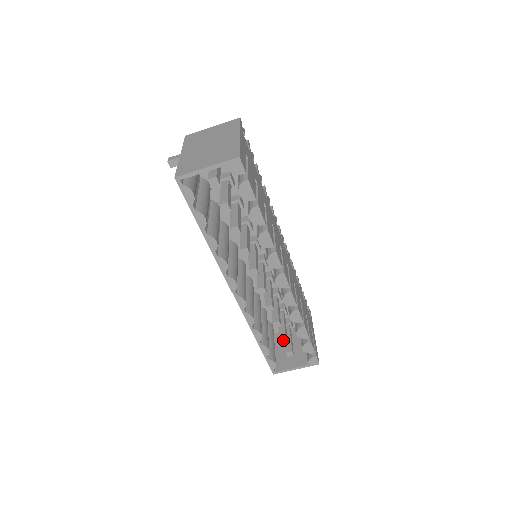
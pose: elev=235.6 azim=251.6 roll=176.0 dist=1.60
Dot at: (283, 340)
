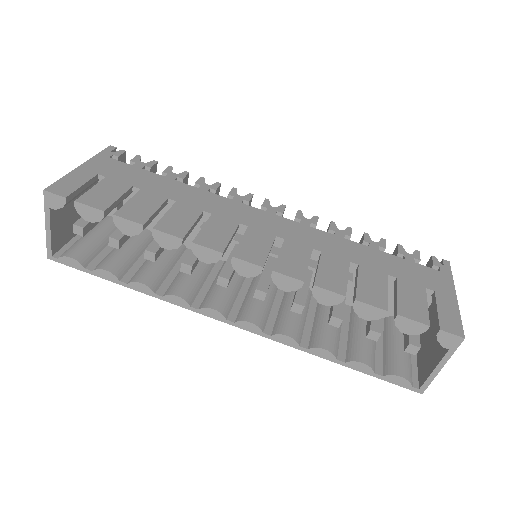
Dot at: (374, 337)
